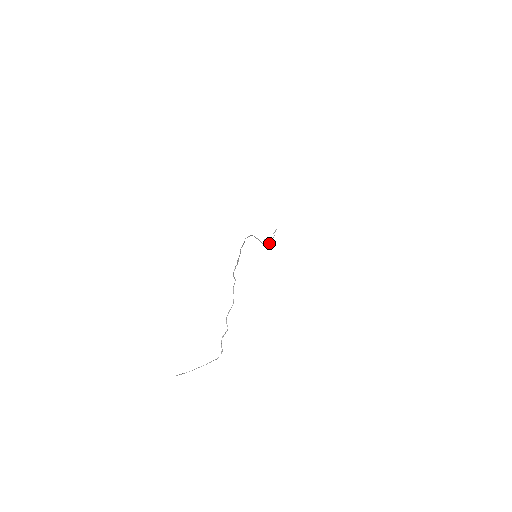
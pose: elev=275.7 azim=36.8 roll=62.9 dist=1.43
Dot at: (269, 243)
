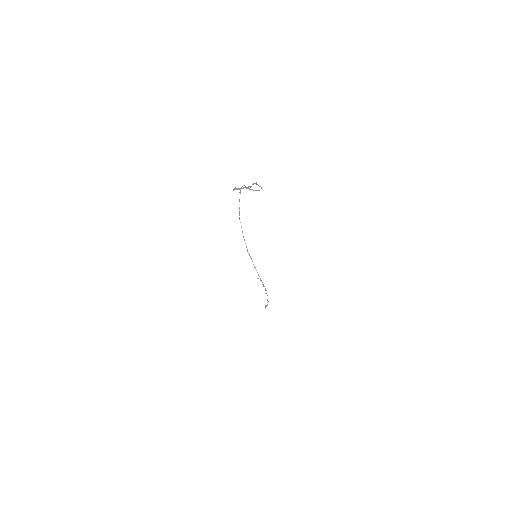
Dot at: (263, 286)
